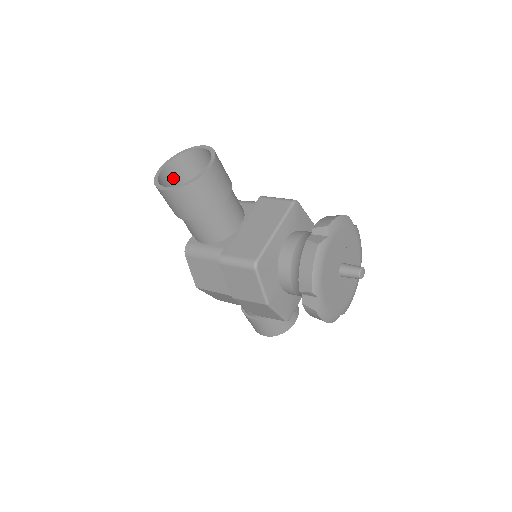
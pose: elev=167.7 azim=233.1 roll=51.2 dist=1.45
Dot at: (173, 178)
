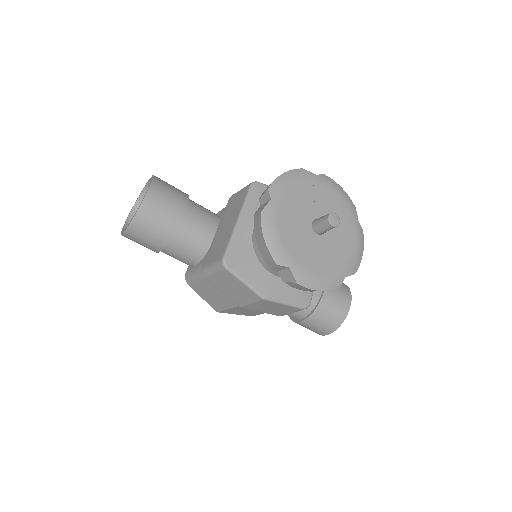
Dot at: occluded
